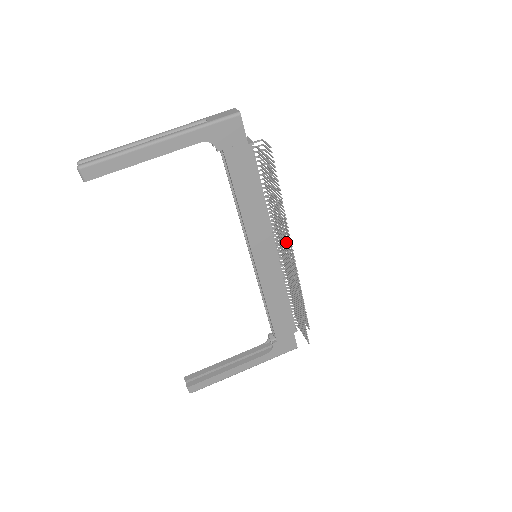
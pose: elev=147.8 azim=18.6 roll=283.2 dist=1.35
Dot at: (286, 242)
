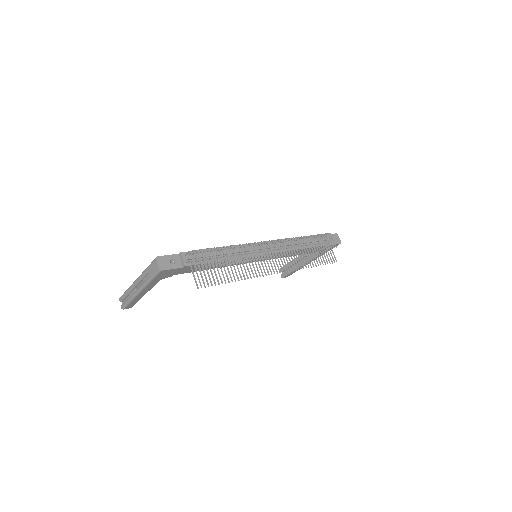
Dot at: (259, 275)
